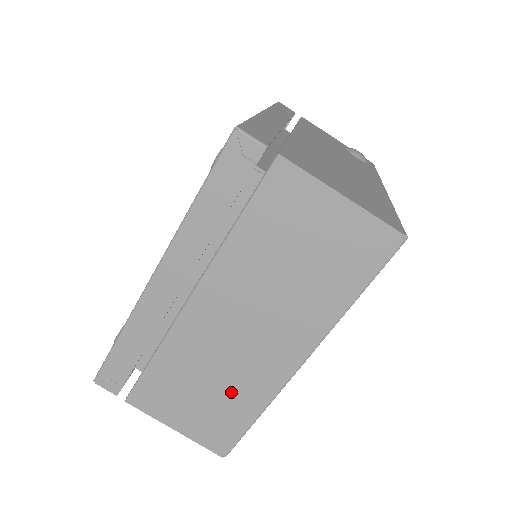
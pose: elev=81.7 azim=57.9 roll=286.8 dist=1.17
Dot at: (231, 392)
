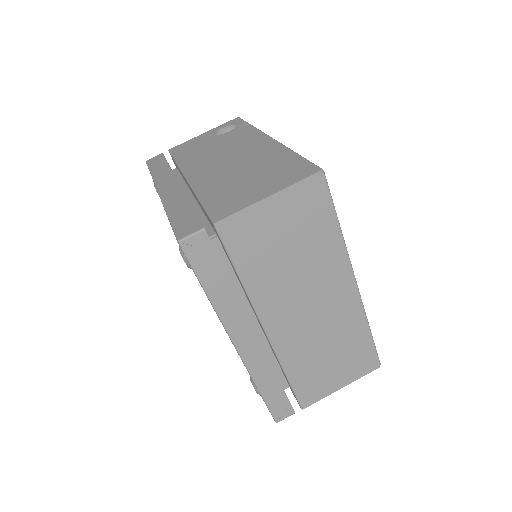
Dot at: (343, 339)
